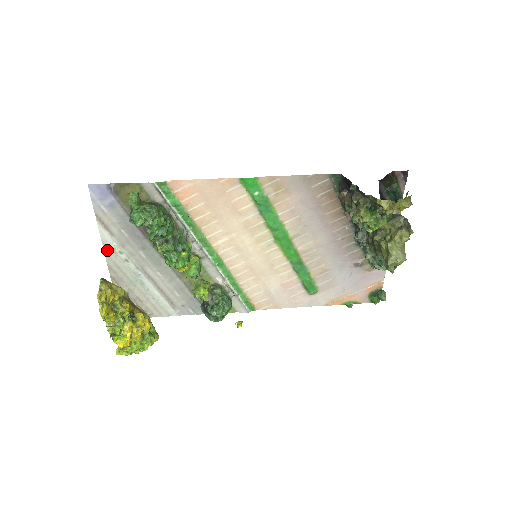
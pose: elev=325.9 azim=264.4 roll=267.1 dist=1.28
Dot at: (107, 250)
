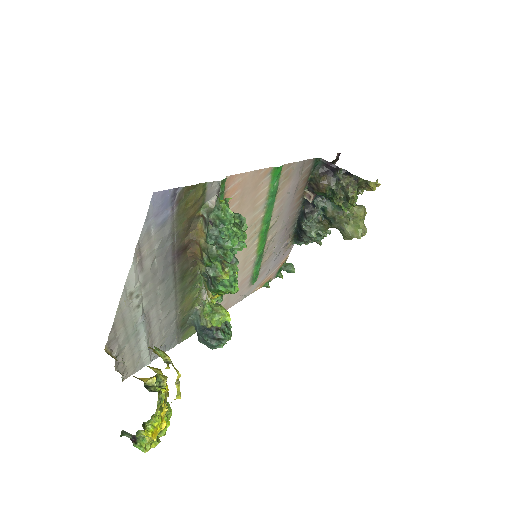
Dot at: (123, 298)
